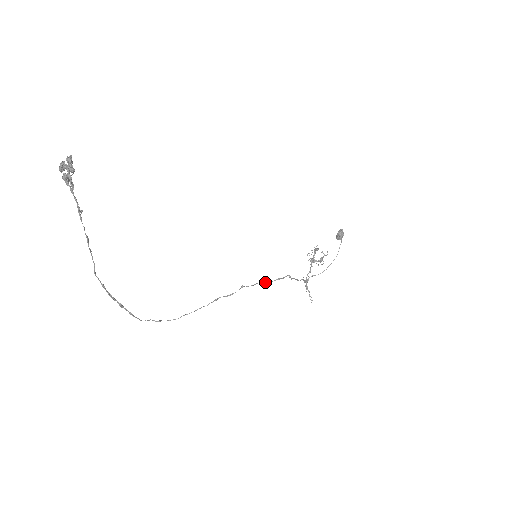
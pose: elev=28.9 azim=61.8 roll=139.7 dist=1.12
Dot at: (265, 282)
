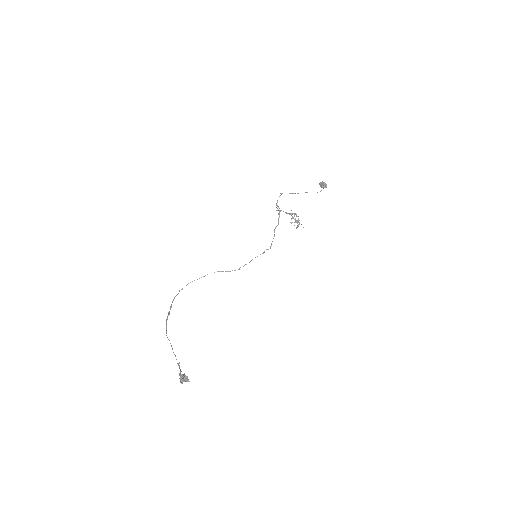
Dot at: occluded
